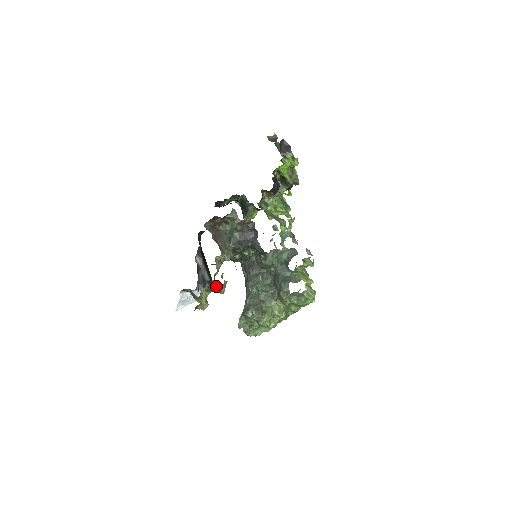
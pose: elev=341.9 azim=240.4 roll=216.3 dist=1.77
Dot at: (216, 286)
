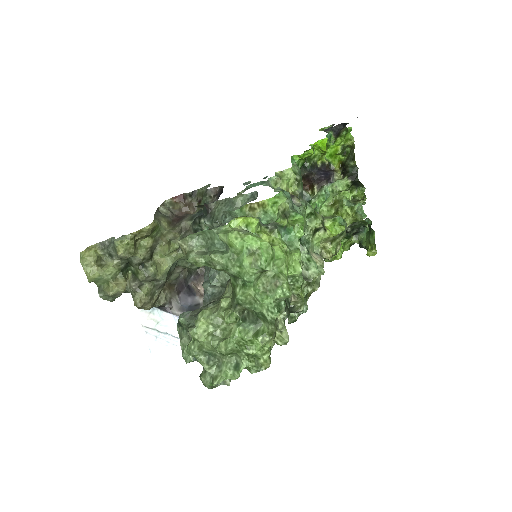
Dot at: (113, 244)
